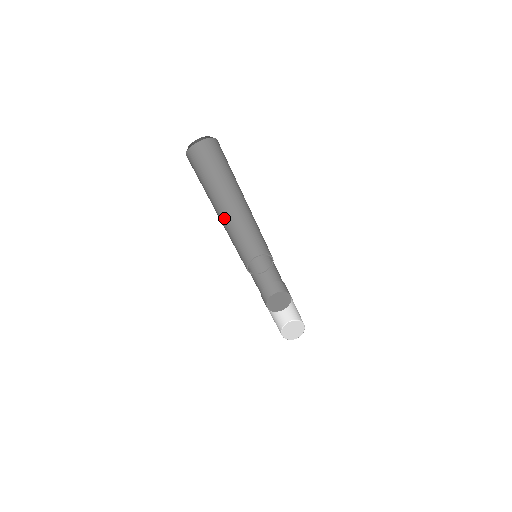
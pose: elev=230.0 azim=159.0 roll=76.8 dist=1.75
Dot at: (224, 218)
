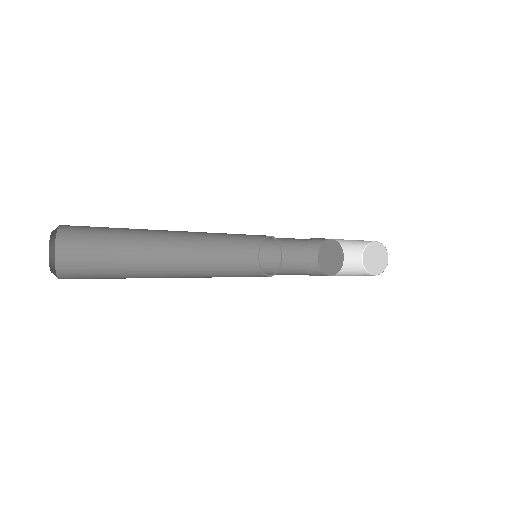
Dot at: (180, 253)
